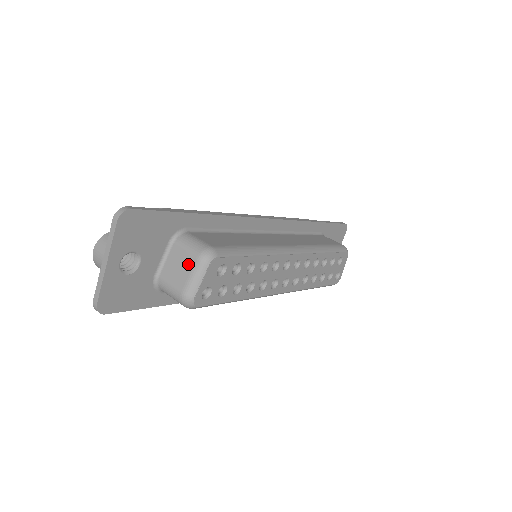
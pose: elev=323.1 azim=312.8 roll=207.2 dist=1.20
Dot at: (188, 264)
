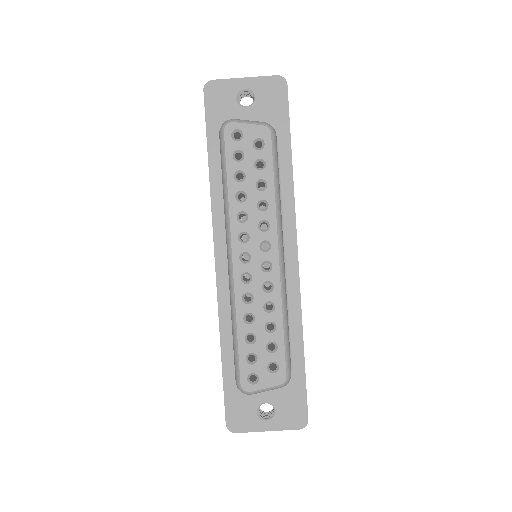
Dot at: occluded
